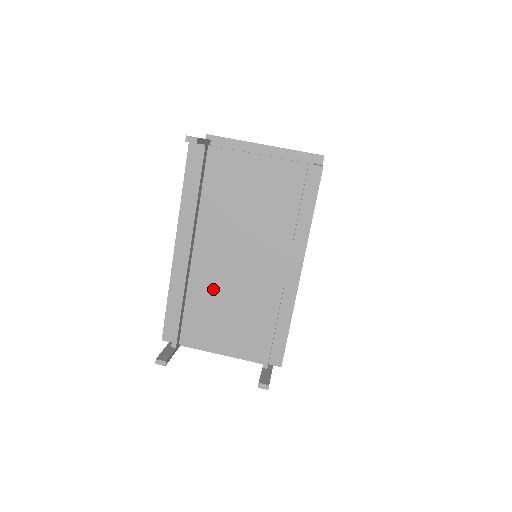
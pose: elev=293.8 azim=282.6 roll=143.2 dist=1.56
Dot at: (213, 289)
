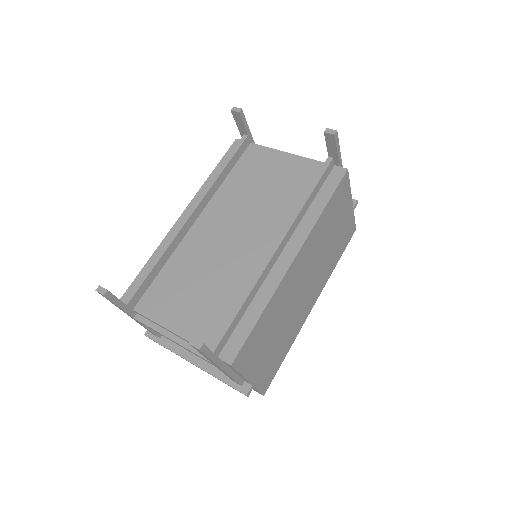
Dot at: (197, 259)
